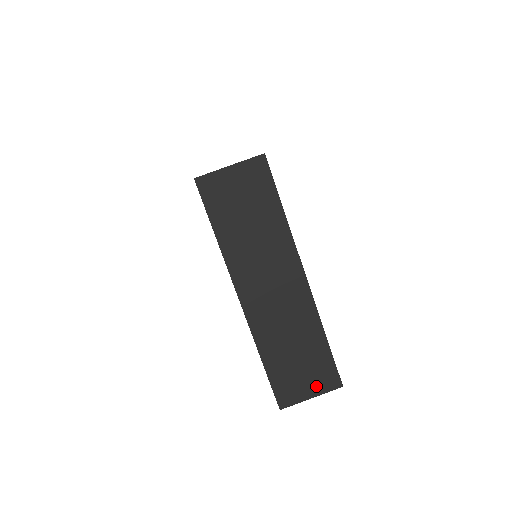
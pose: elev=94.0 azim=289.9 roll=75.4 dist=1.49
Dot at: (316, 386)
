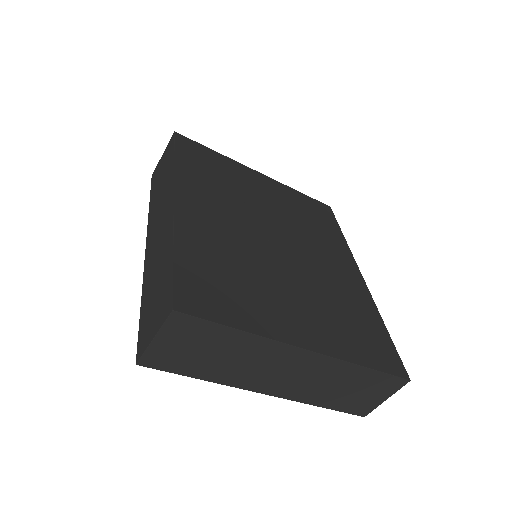
Dot at: (384, 393)
